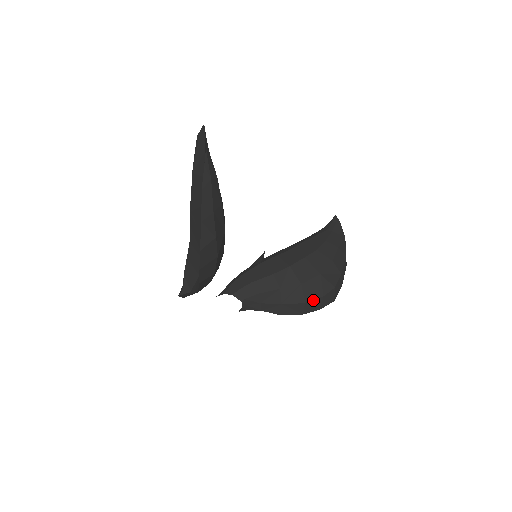
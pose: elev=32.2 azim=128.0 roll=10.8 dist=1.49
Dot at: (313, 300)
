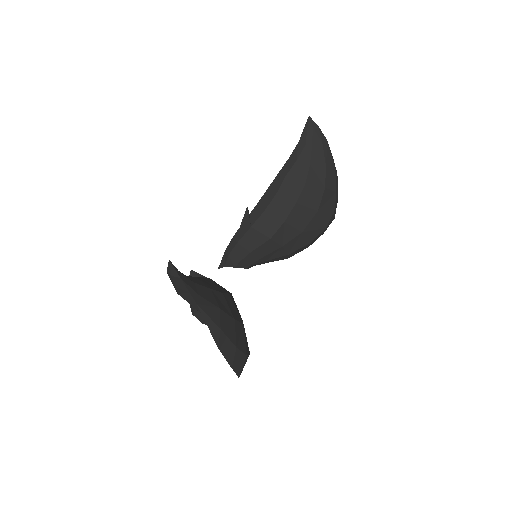
Dot at: (317, 236)
